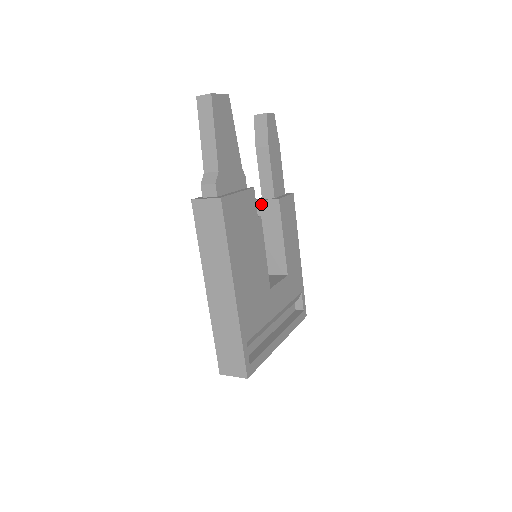
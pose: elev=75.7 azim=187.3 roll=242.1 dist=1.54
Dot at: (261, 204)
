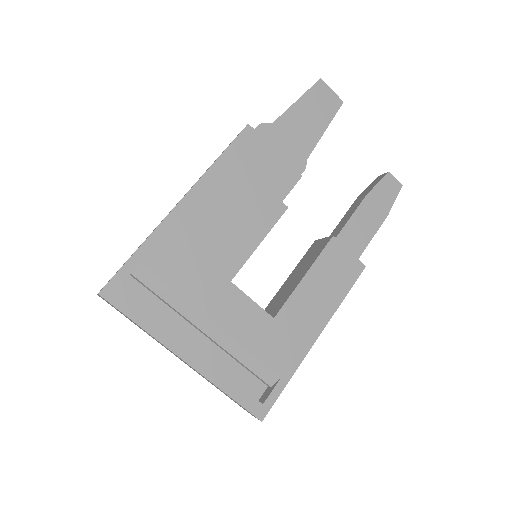
Dot at: (317, 243)
